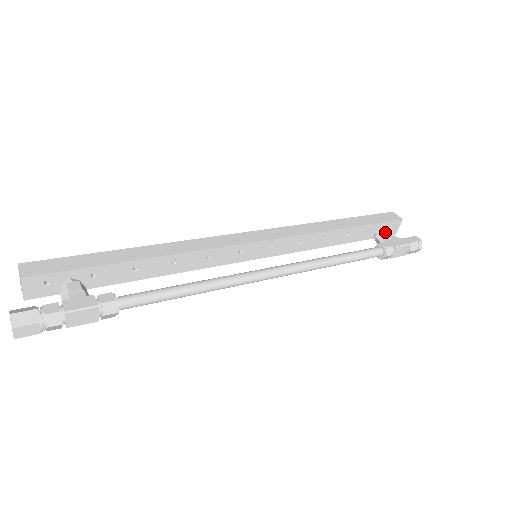
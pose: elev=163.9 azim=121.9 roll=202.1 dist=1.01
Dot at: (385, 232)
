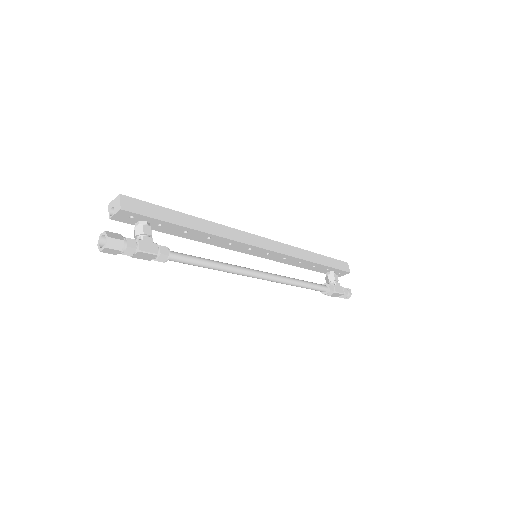
Dot at: (335, 276)
